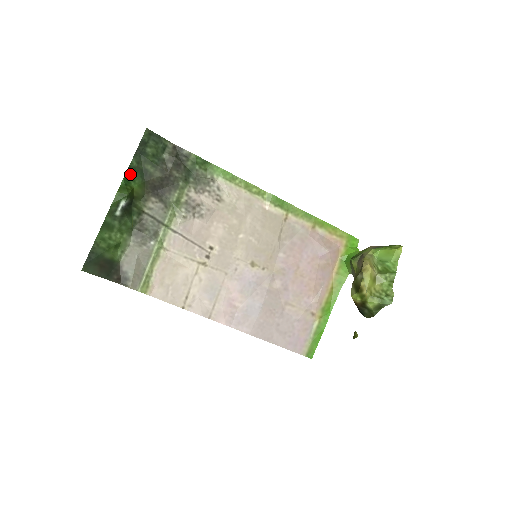
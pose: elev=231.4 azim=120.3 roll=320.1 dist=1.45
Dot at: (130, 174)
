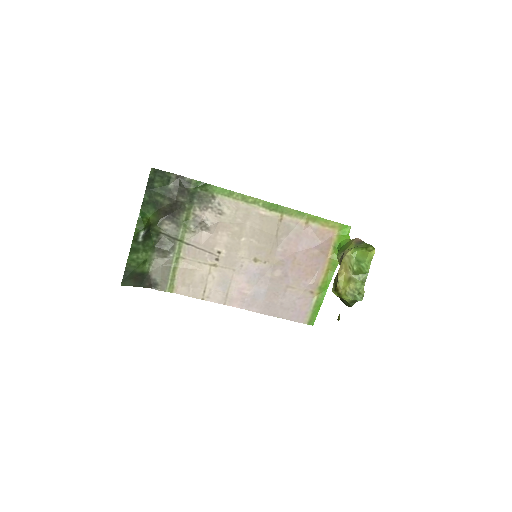
Dot at: (144, 207)
